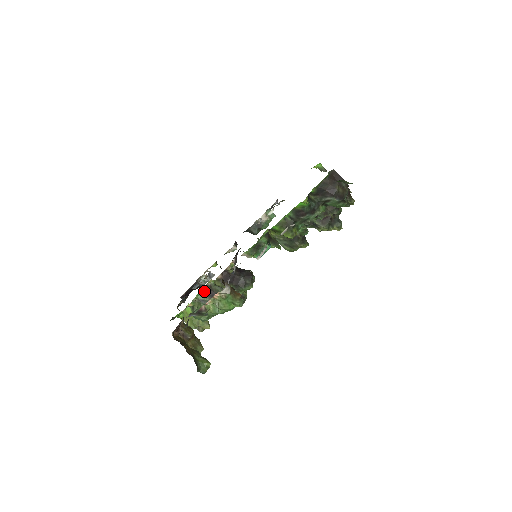
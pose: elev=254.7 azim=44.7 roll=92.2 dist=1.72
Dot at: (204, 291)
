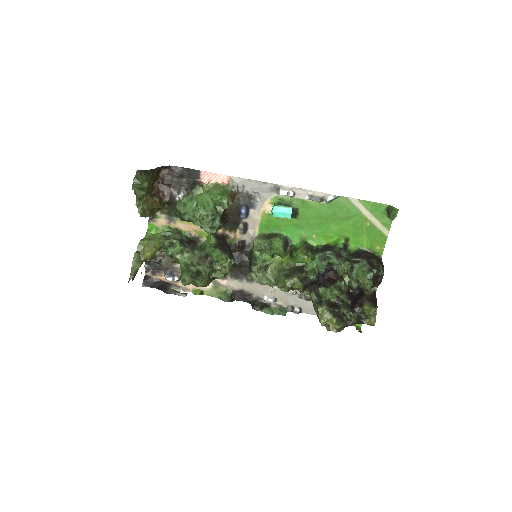
Dot at: (190, 238)
